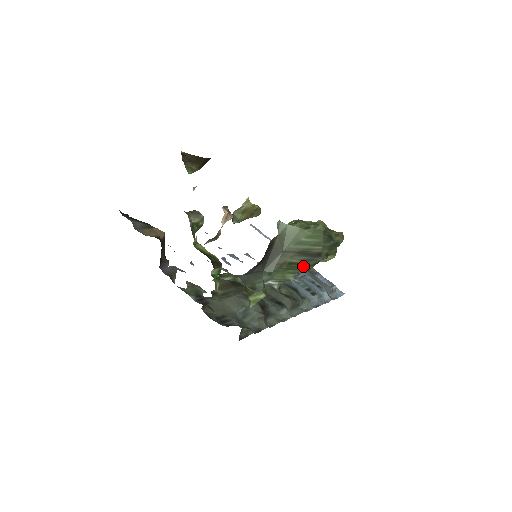
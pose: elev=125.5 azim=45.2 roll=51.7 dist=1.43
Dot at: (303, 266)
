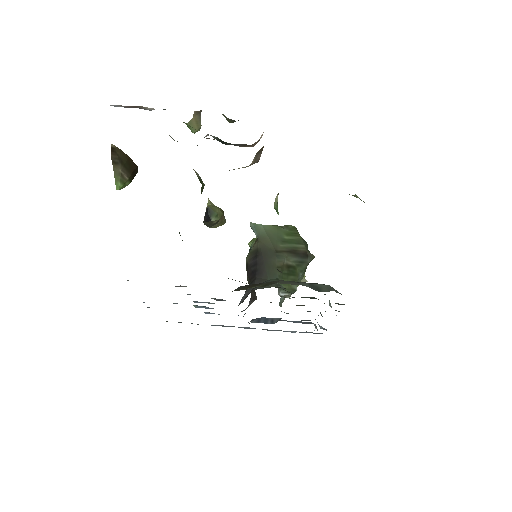
Dot at: (298, 272)
